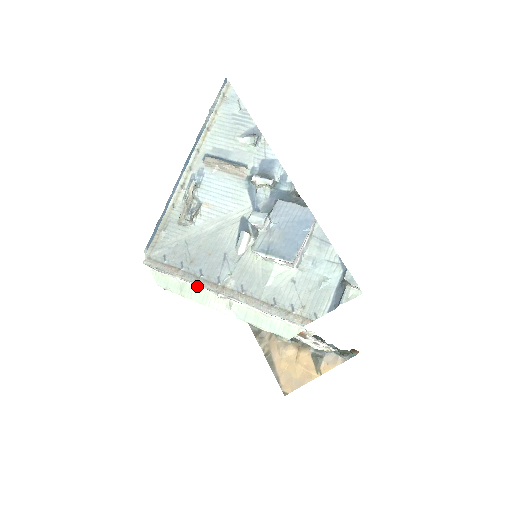
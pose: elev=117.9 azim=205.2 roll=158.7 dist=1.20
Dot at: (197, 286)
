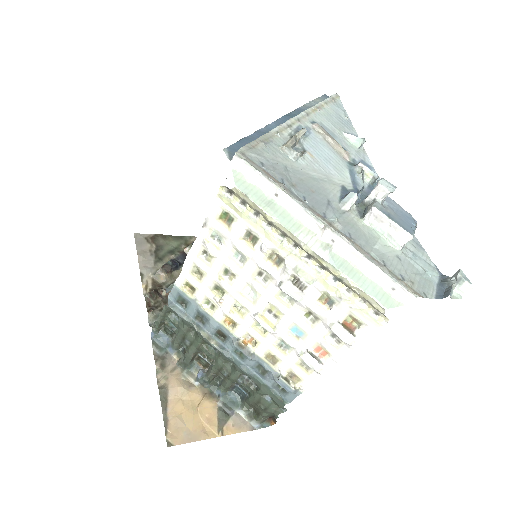
Dot at: (290, 211)
